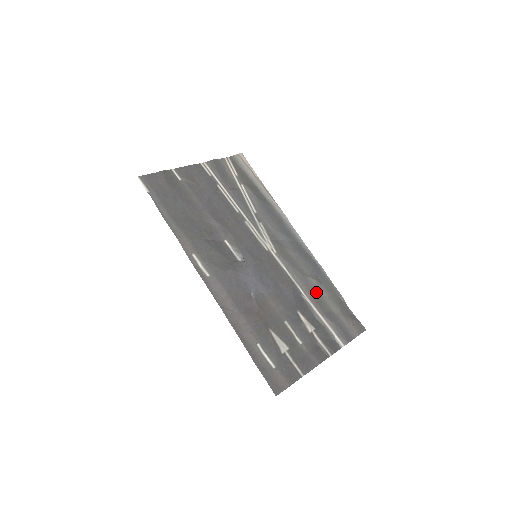
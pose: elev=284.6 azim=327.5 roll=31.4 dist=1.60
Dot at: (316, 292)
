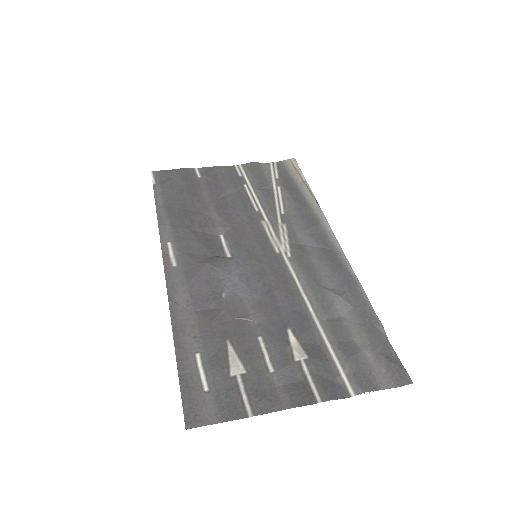
Dot at: (335, 312)
